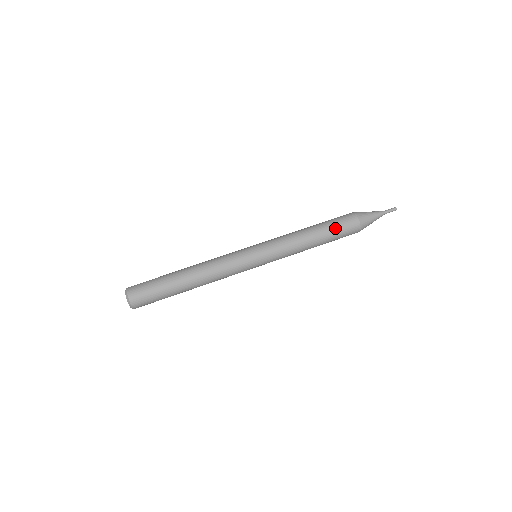
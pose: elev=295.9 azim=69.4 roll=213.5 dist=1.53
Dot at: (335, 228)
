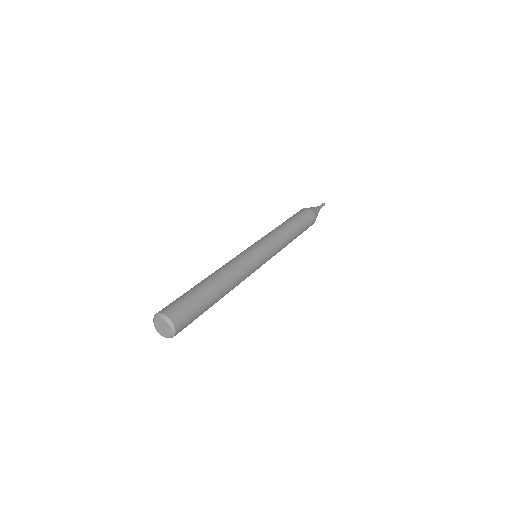
Dot at: (295, 216)
